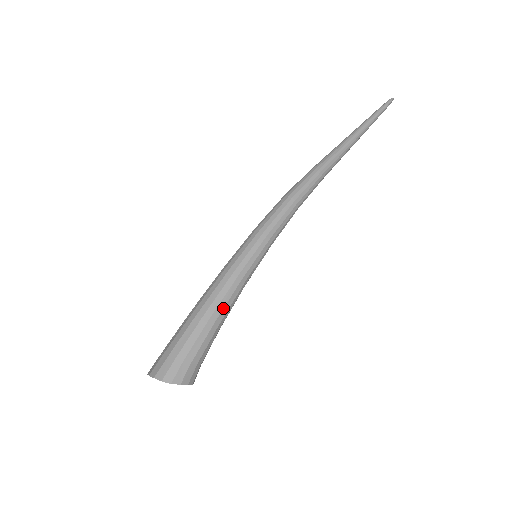
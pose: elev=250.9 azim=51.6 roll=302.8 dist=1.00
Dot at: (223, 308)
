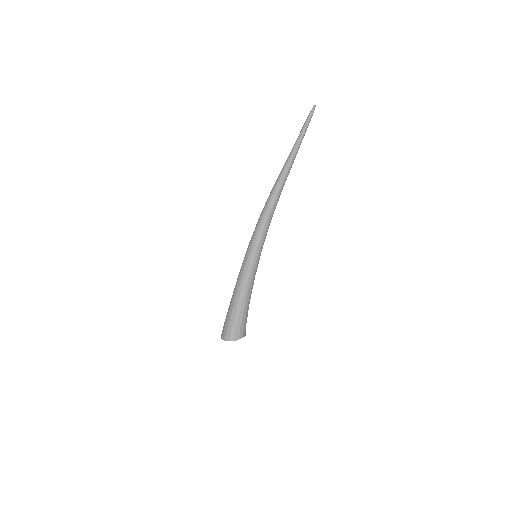
Dot at: (247, 295)
